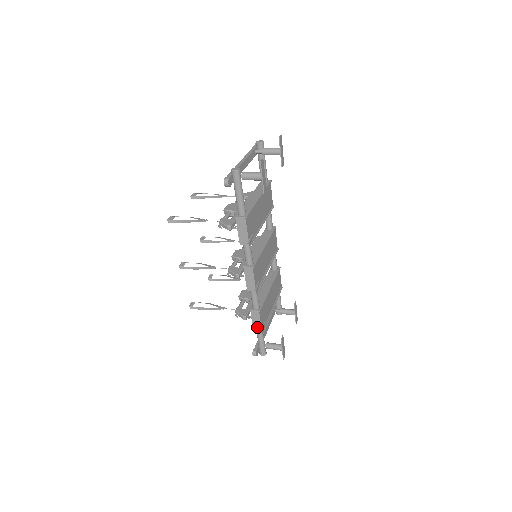
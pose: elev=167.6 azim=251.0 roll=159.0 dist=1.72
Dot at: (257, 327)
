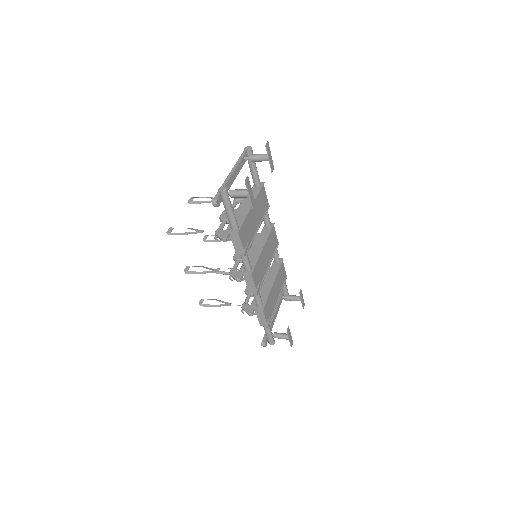
Dot at: (263, 322)
